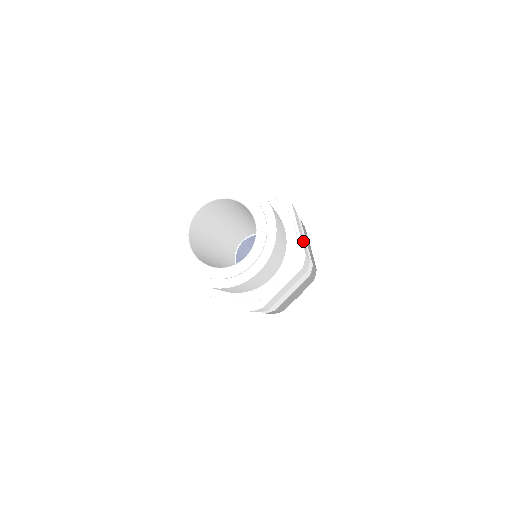
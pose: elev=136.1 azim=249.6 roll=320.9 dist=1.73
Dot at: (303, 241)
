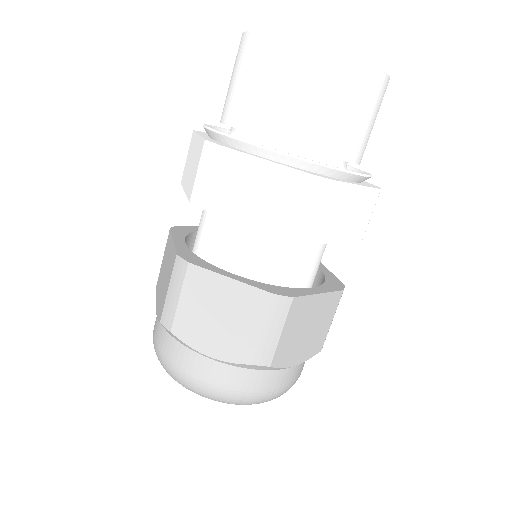
Dot at: (339, 216)
